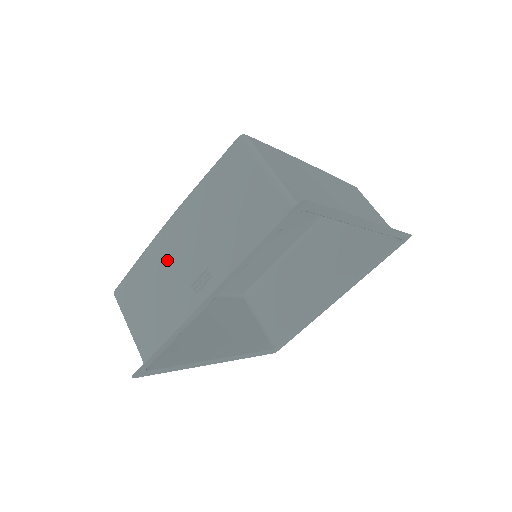
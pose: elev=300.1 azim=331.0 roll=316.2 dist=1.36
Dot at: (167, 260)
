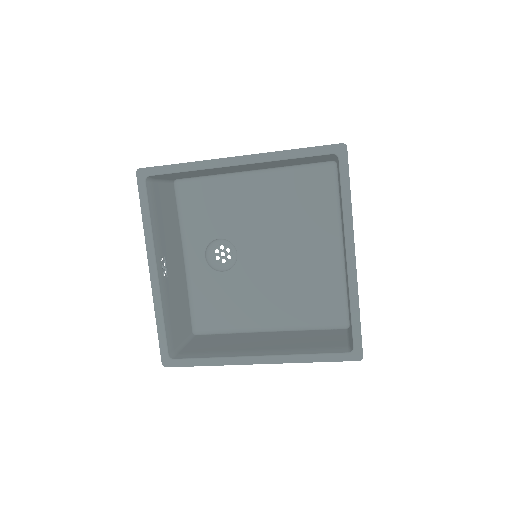
Dot at: (179, 279)
